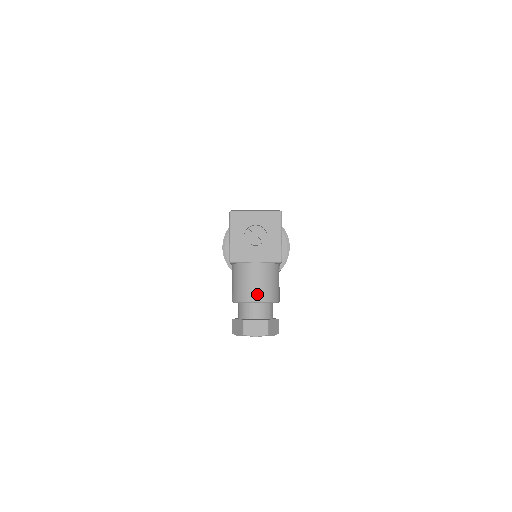
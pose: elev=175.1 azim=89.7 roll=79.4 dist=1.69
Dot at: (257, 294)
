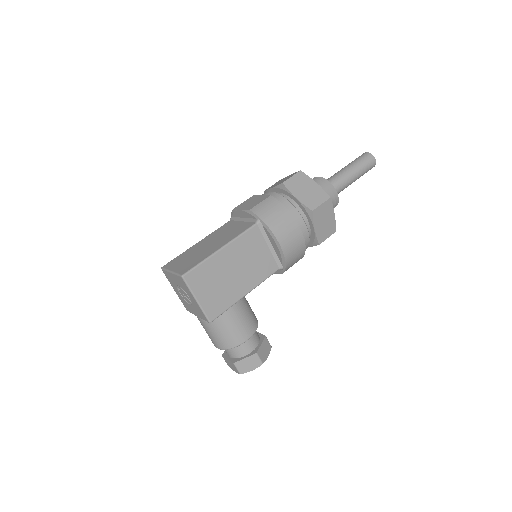
Dot at: (214, 343)
